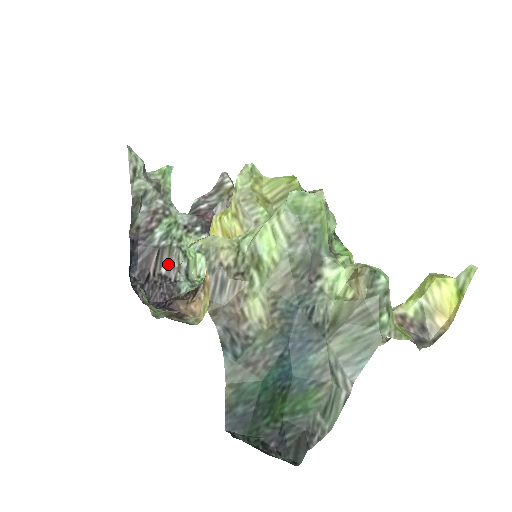
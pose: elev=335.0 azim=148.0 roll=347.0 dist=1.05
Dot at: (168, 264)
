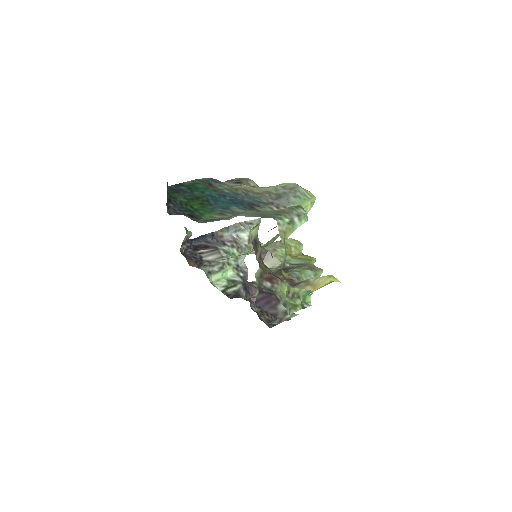
Dot at: (210, 260)
